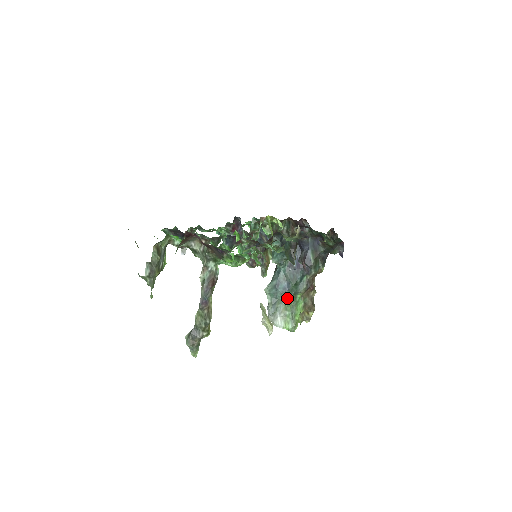
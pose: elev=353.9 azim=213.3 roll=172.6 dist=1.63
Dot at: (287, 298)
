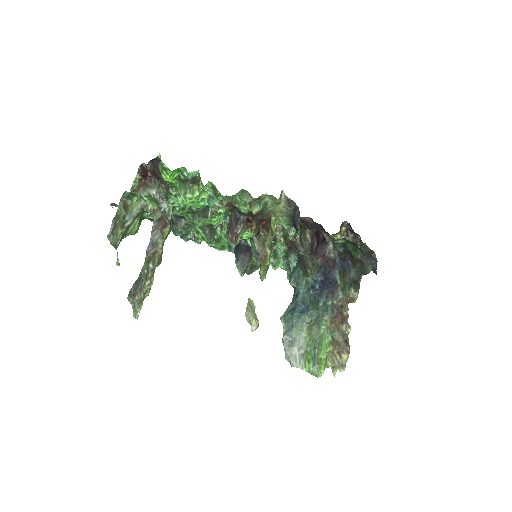
Dot at: (306, 326)
